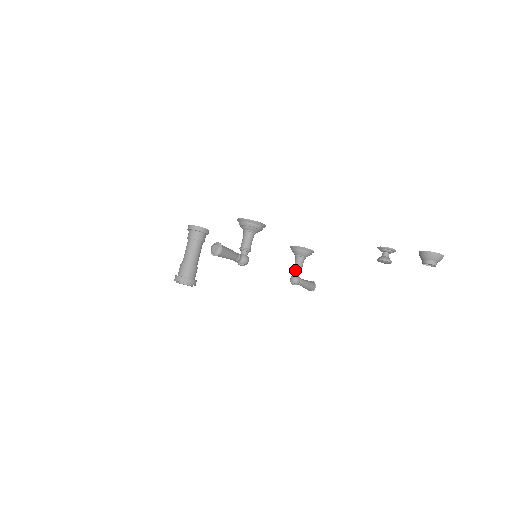
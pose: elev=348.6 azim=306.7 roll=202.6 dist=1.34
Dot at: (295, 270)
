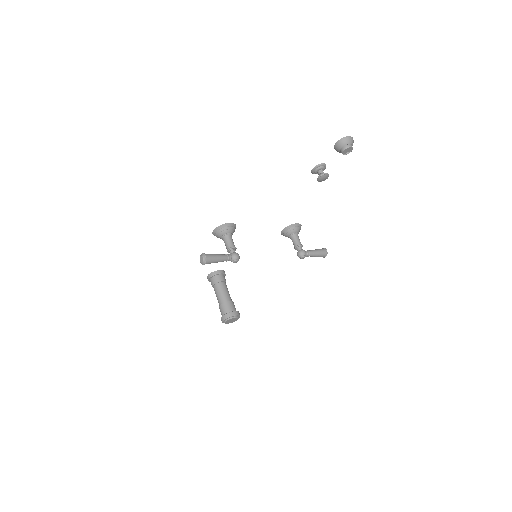
Dot at: (295, 247)
